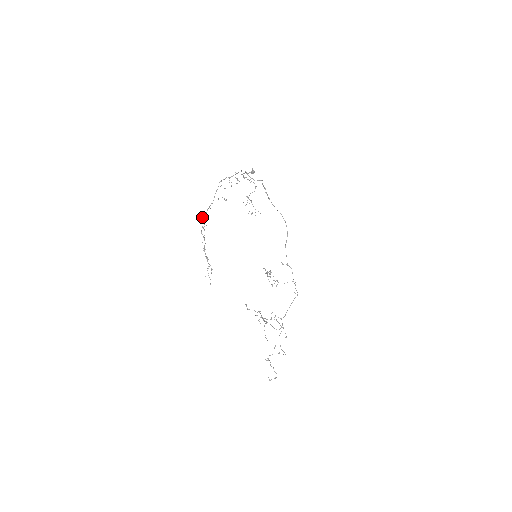
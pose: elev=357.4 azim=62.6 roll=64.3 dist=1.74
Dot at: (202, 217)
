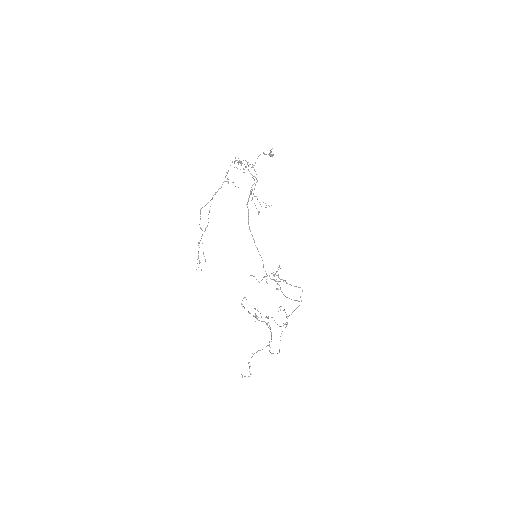
Dot at: (207, 203)
